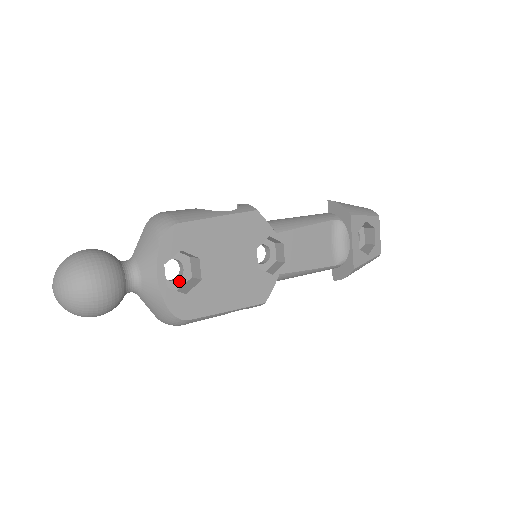
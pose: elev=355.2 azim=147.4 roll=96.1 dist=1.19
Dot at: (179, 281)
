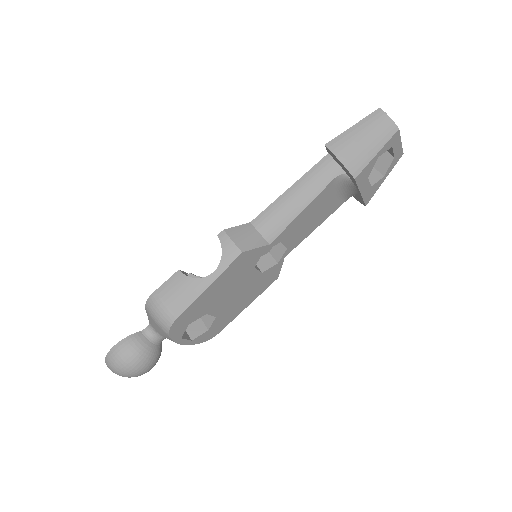
Dot at: occluded
